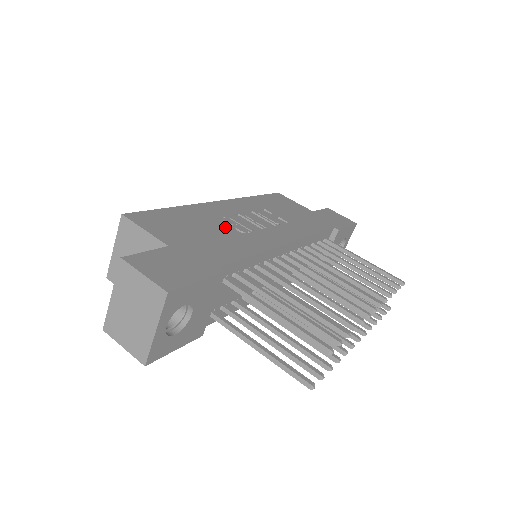
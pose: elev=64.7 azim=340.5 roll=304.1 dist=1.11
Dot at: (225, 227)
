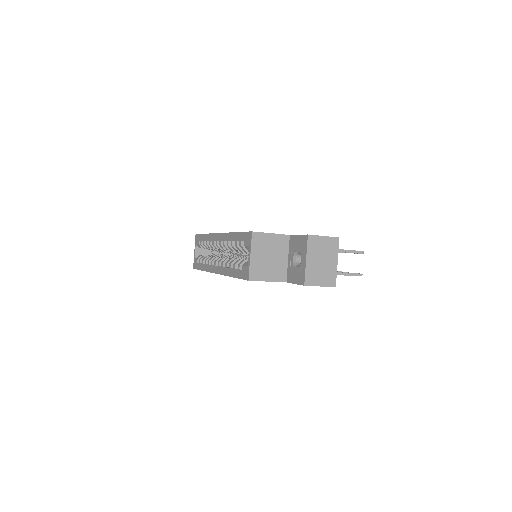
Dot at: occluded
